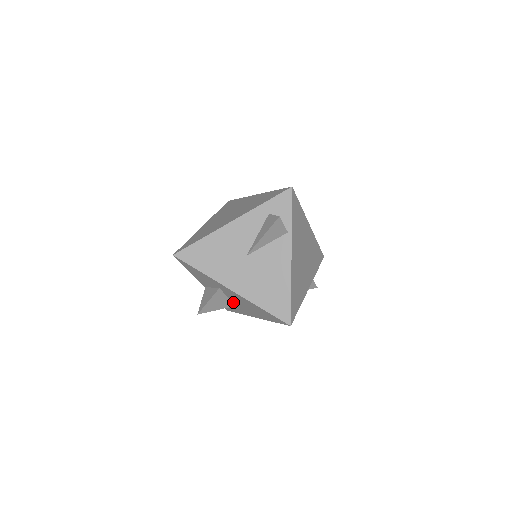
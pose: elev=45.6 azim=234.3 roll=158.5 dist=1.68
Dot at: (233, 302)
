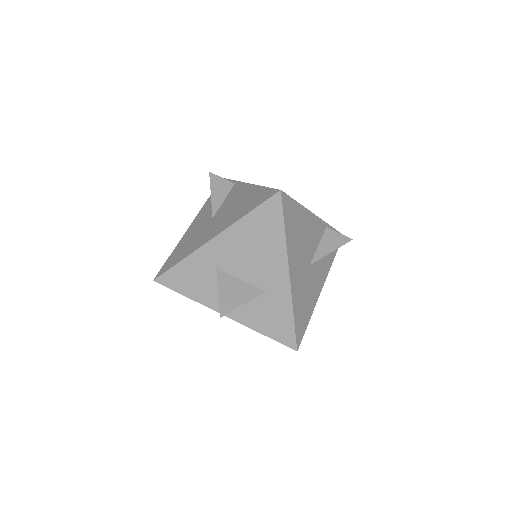
Dot at: (253, 284)
